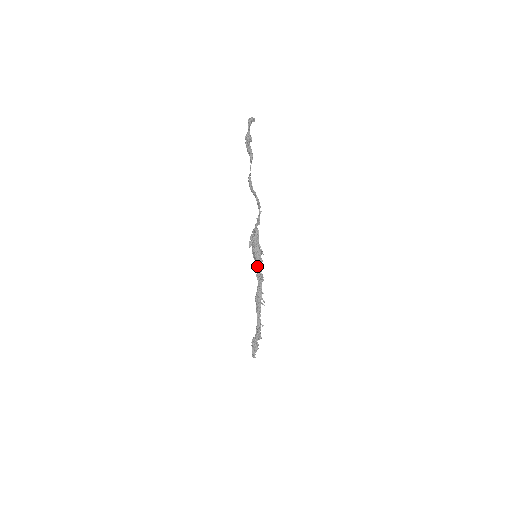
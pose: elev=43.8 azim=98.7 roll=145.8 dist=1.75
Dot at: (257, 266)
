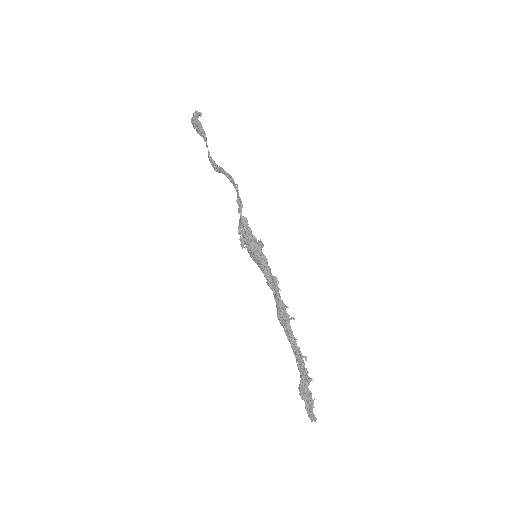
Dot at: (262, 267)
